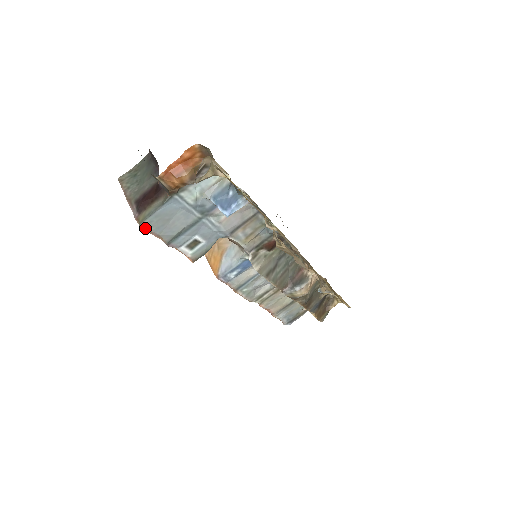
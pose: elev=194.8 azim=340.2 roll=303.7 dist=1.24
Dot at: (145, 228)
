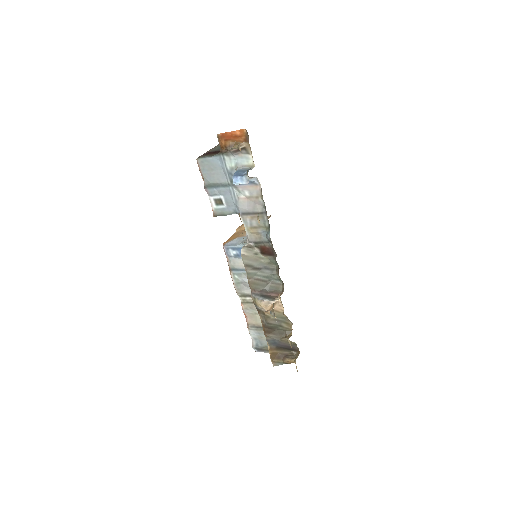
Dot at: (198, 164)
